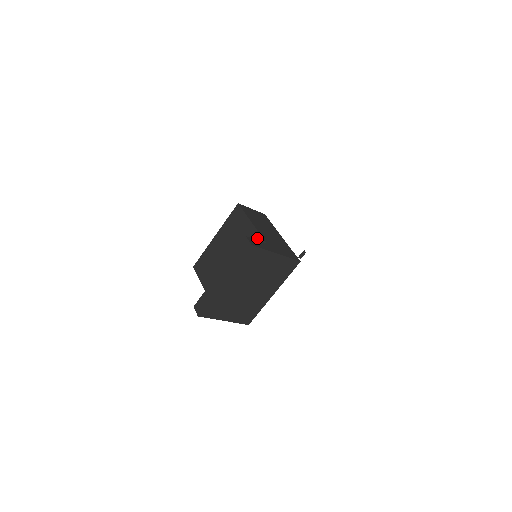
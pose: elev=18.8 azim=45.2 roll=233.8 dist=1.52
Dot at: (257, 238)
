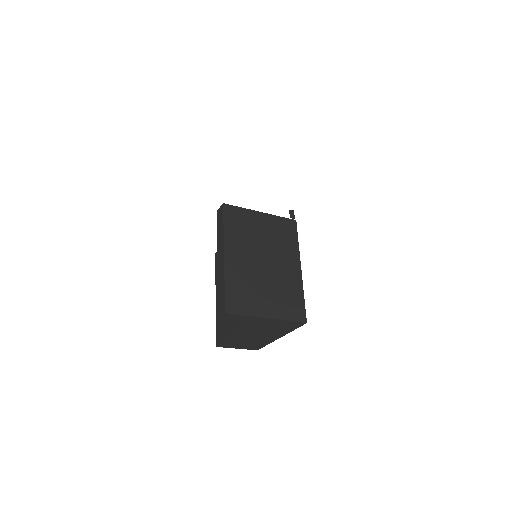
Dot at: occluded
